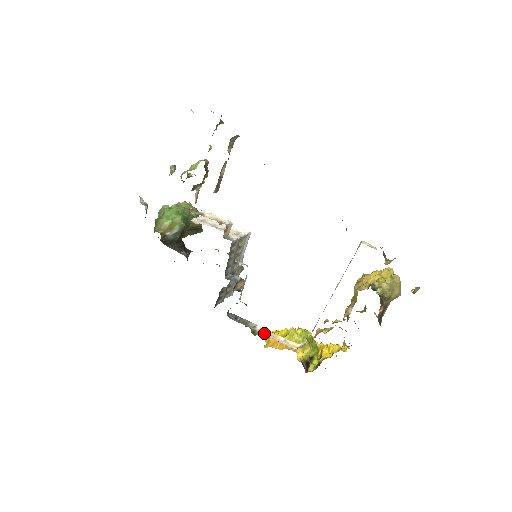
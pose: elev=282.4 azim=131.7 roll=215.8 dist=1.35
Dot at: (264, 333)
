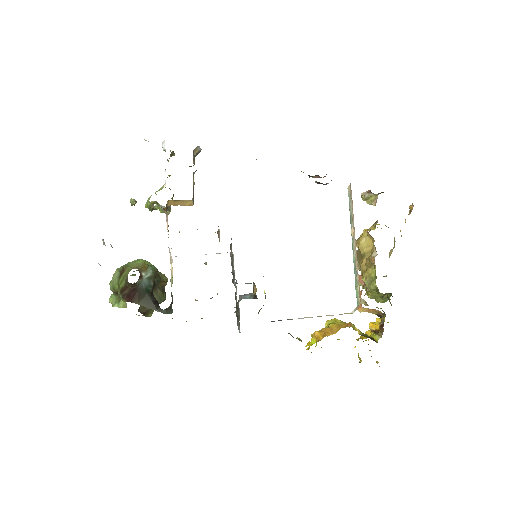
Dot at: occluded
